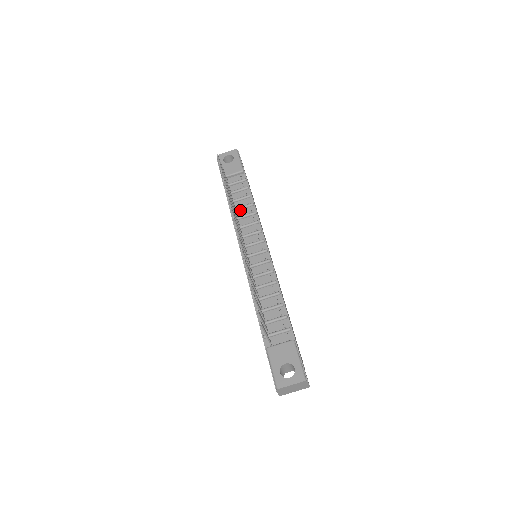
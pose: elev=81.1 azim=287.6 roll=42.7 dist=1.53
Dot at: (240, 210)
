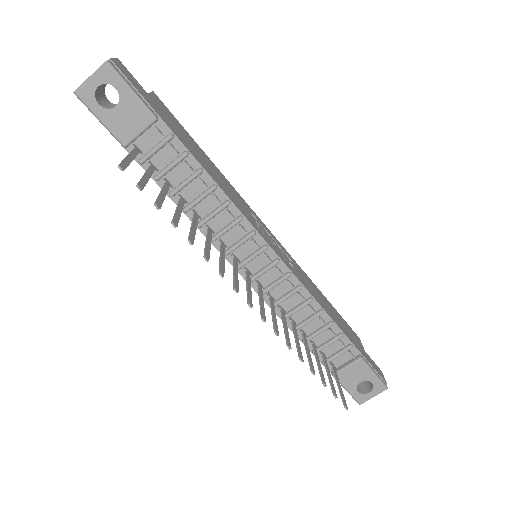
Dot at: (198, 204)
